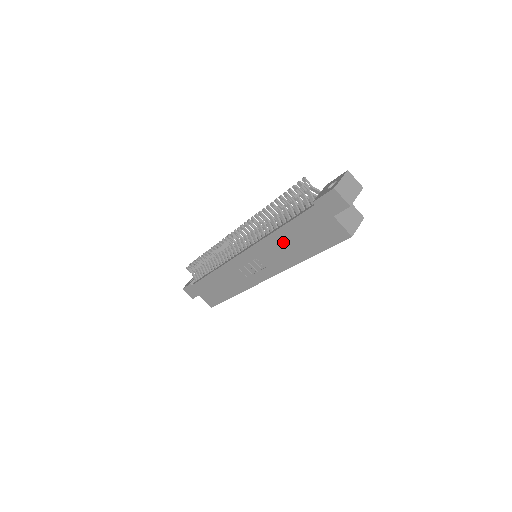
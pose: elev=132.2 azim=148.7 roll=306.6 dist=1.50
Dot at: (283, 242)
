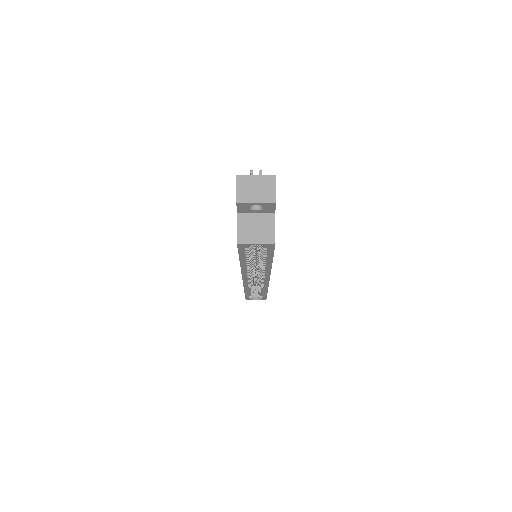
Dot at: occluded
